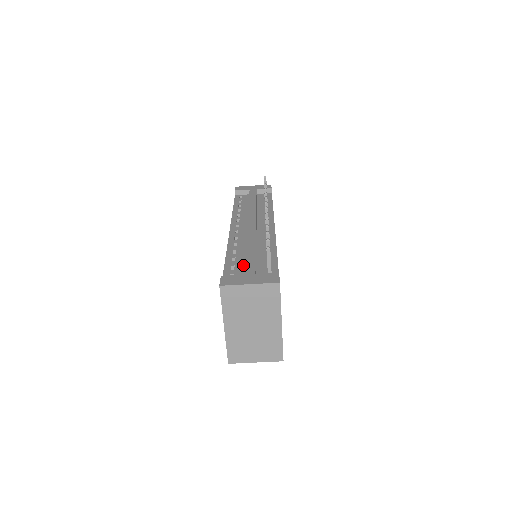
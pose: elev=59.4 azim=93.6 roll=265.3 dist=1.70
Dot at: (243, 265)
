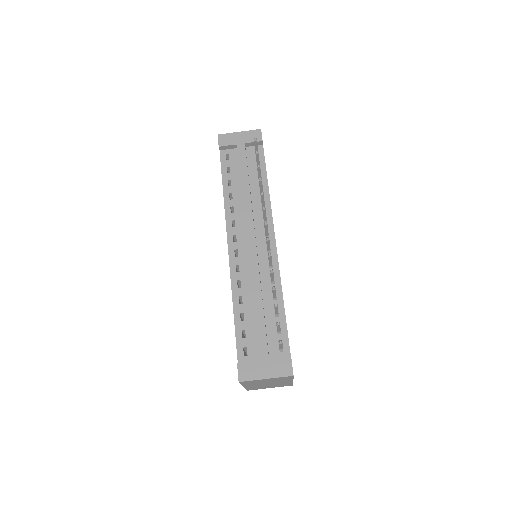
Dot at: (253, 329)
